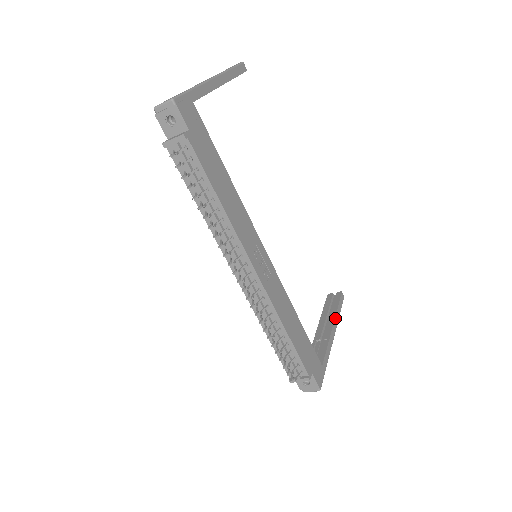
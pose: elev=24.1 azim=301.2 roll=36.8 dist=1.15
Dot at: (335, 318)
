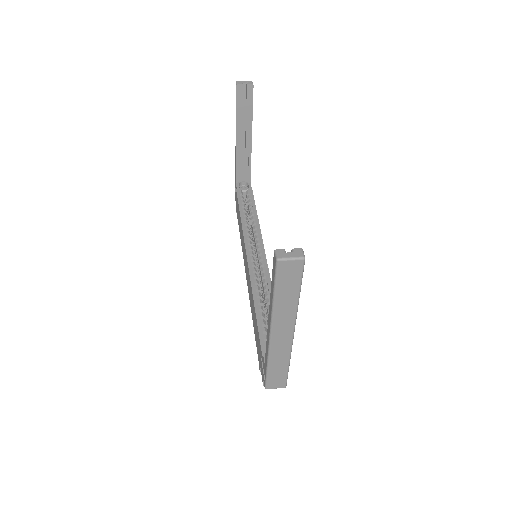
Dot at: occluded
